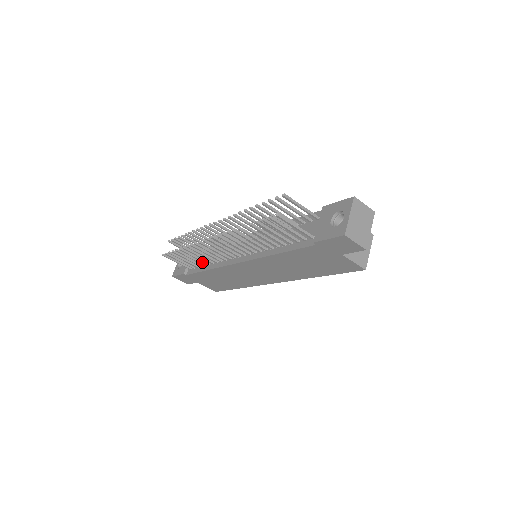
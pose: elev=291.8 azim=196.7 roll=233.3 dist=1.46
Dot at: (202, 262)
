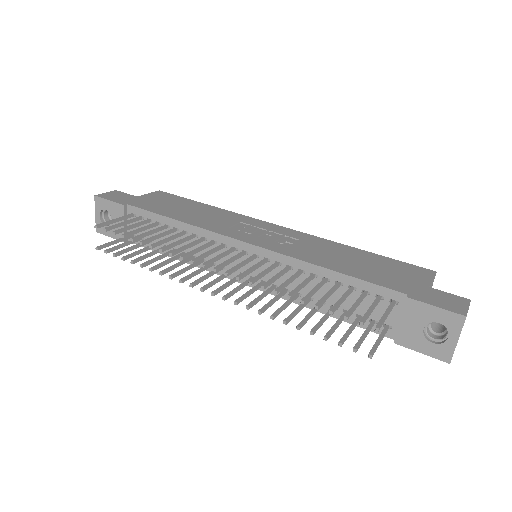
Dot at: occluded
